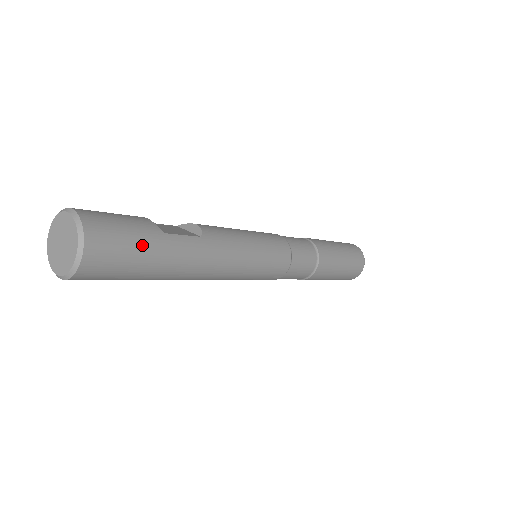
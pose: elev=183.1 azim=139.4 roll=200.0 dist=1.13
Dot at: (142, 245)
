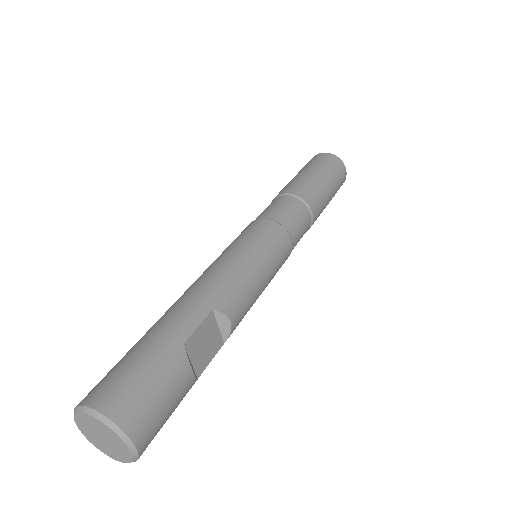
Dot at: occluded
